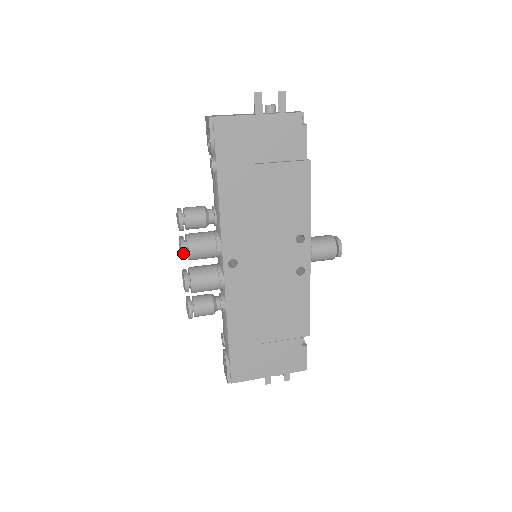
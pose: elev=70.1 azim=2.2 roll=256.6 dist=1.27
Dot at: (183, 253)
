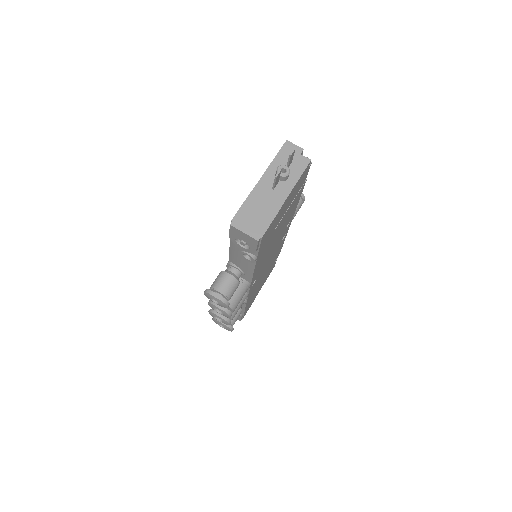
Dot at: occluded
